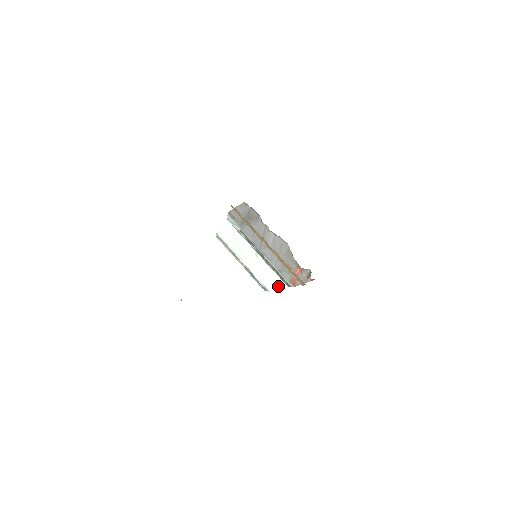
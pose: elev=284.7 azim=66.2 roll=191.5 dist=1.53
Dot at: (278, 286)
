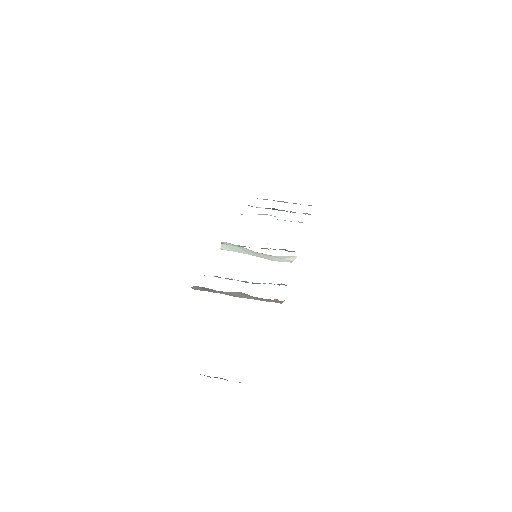
Dot at: (292, 260)
